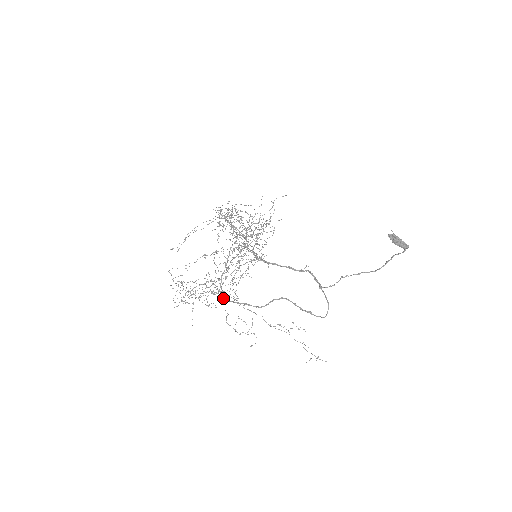
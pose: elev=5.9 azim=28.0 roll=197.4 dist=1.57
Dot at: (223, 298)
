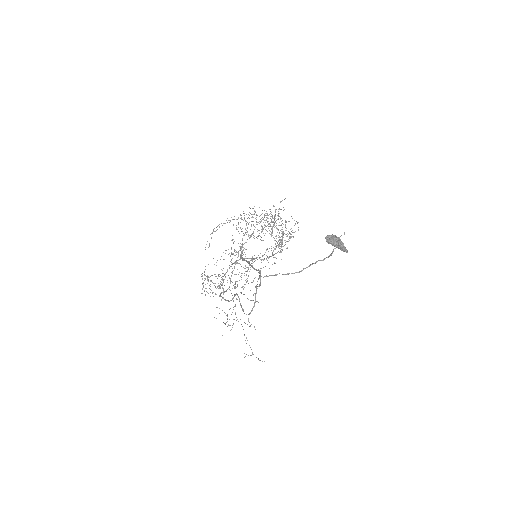
Dot at: (225, 291)
